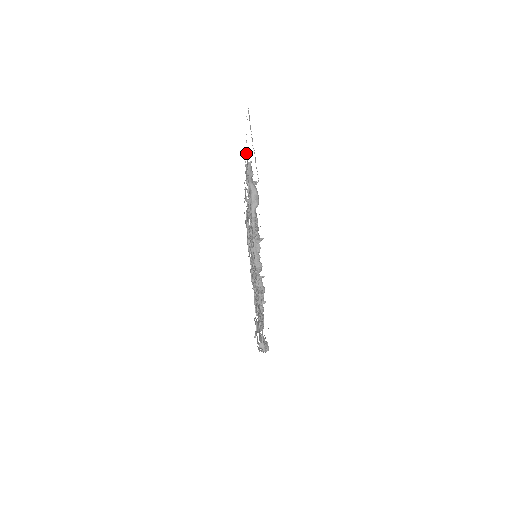
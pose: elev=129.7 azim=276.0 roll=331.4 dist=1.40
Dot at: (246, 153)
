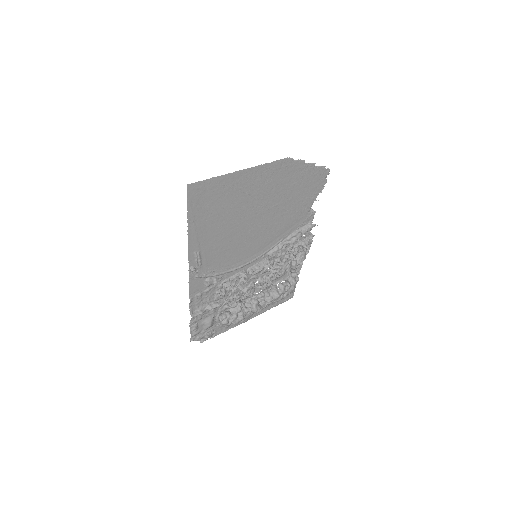
Dot at: occluded
